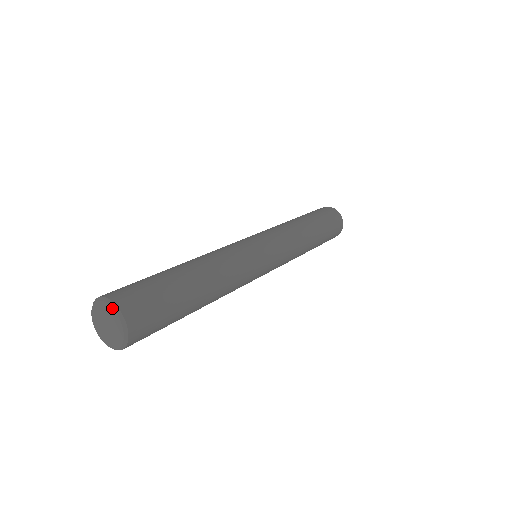
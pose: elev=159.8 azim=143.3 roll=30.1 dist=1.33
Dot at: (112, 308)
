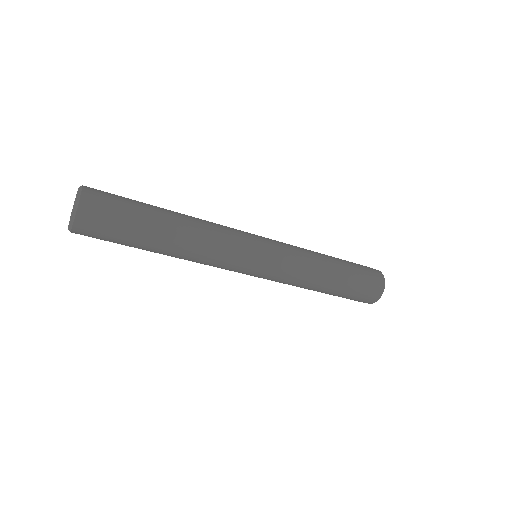
Dot at: (79, 189)
